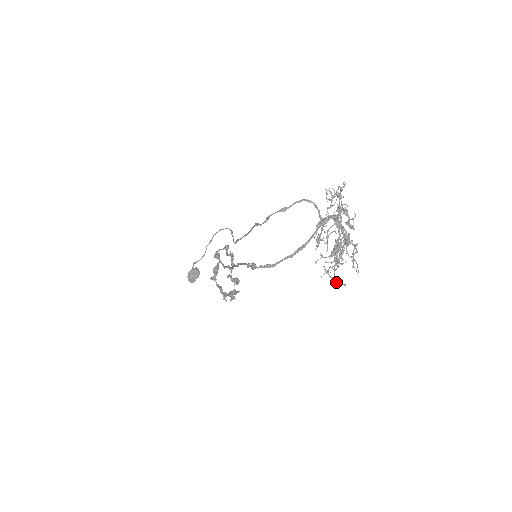
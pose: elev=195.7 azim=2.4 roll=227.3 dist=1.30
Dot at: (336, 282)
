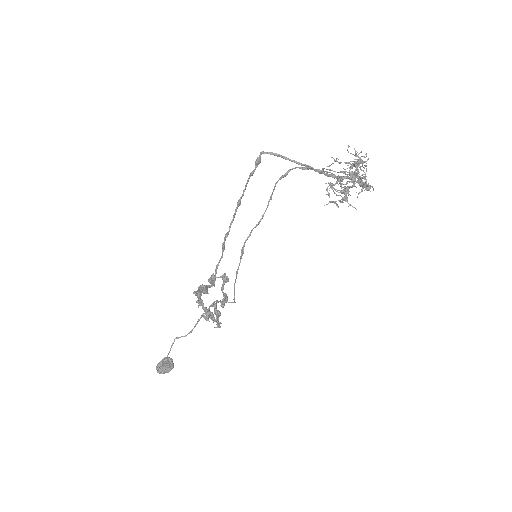
Dot at: occluded
